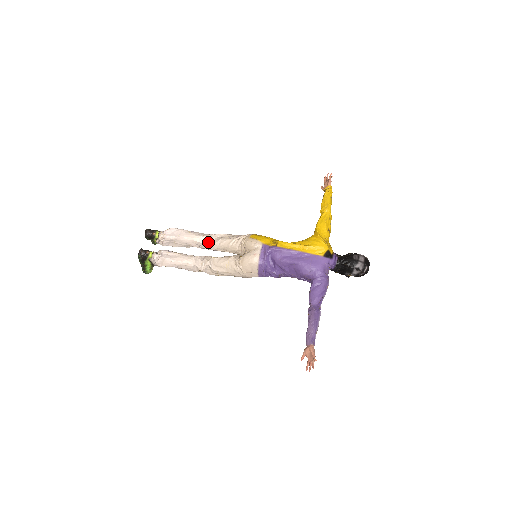
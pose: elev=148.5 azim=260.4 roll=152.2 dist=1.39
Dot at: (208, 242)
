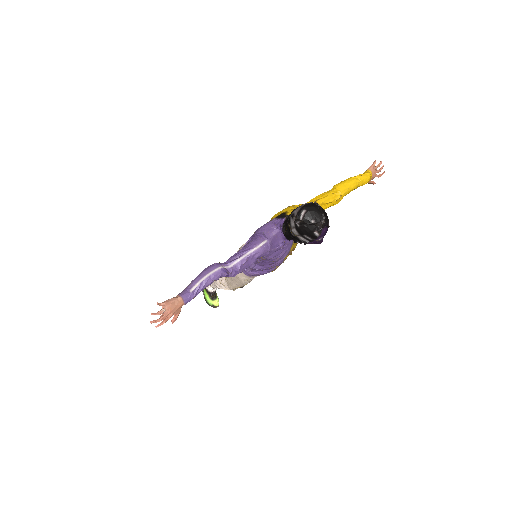
Dot at: occluded
